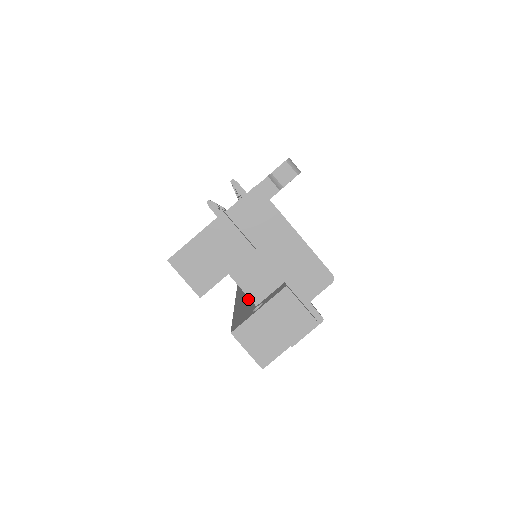
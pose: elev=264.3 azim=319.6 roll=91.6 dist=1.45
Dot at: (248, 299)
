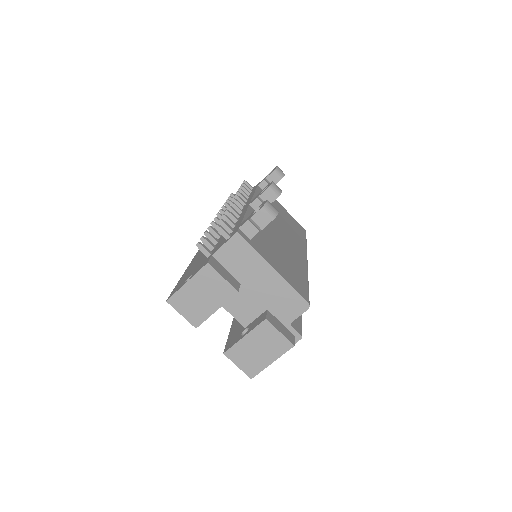
Dot at: occluded
